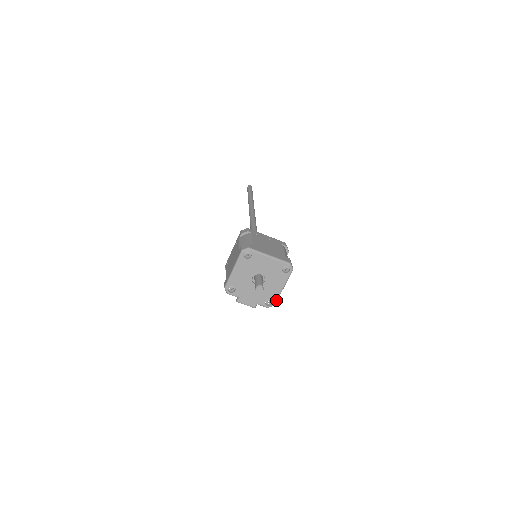
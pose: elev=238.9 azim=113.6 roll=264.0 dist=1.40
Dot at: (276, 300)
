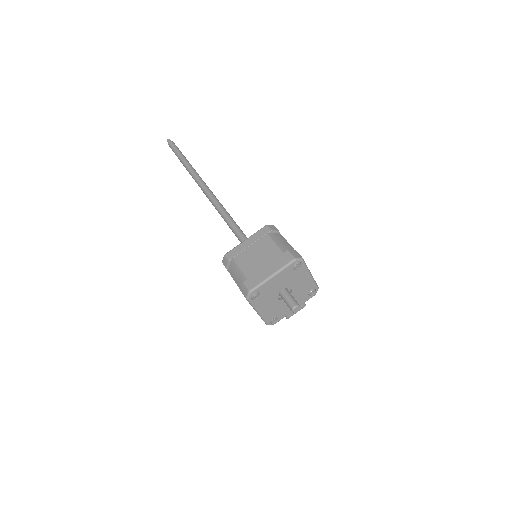
Dot at: (315, 285)
